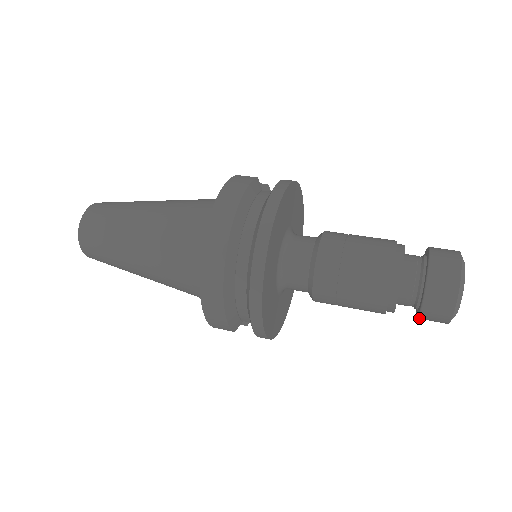
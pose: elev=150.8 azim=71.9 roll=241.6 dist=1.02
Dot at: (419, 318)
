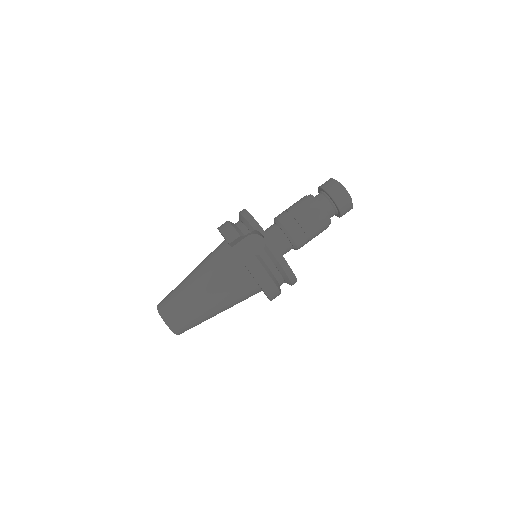
Dot at: occluded
